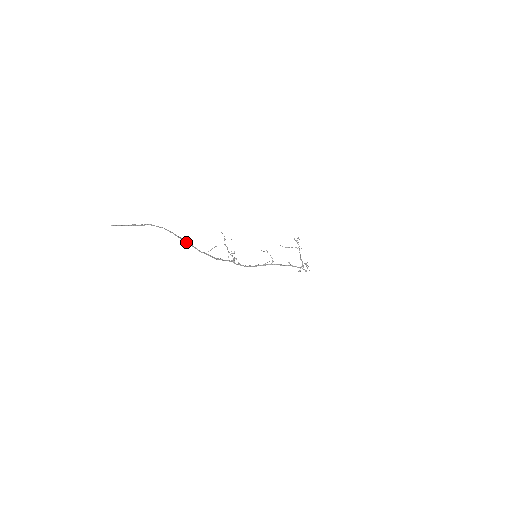
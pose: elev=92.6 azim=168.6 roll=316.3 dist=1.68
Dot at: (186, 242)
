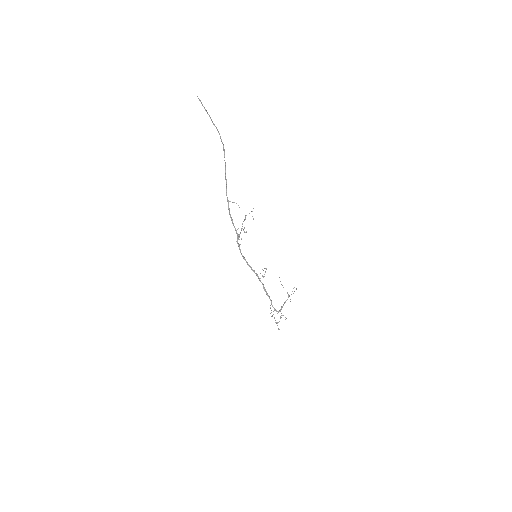
Dot at: occluded
